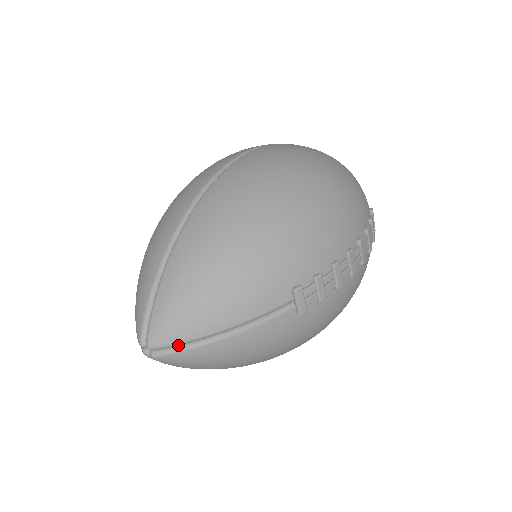
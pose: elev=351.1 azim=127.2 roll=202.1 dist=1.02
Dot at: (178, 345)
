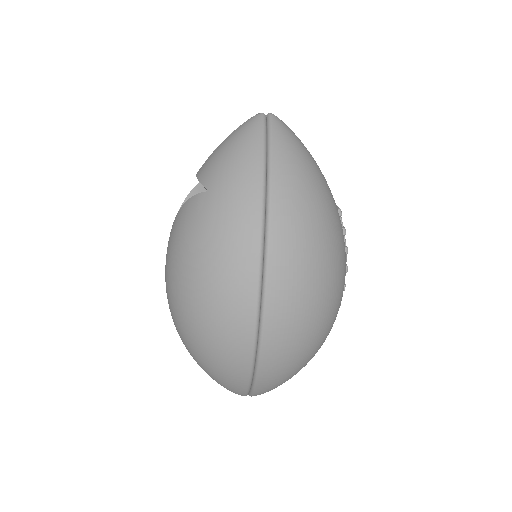
Dot at: occluded
